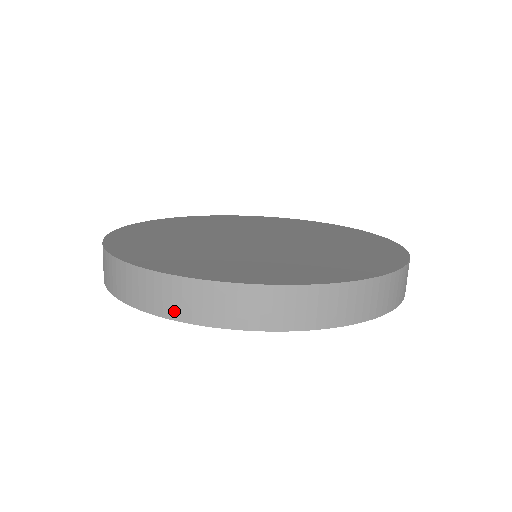
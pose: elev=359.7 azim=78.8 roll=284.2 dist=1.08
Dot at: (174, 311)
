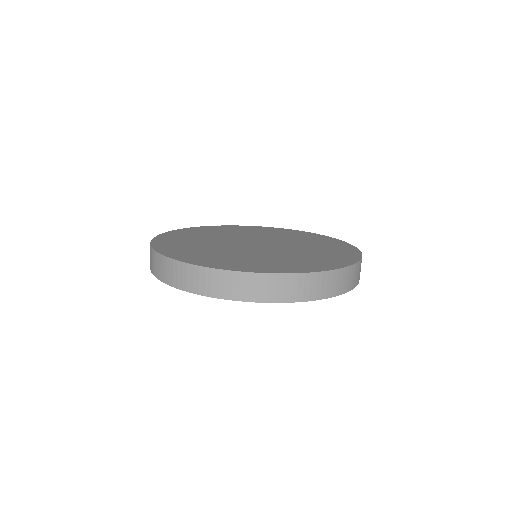
Dot at: (188, 286)
